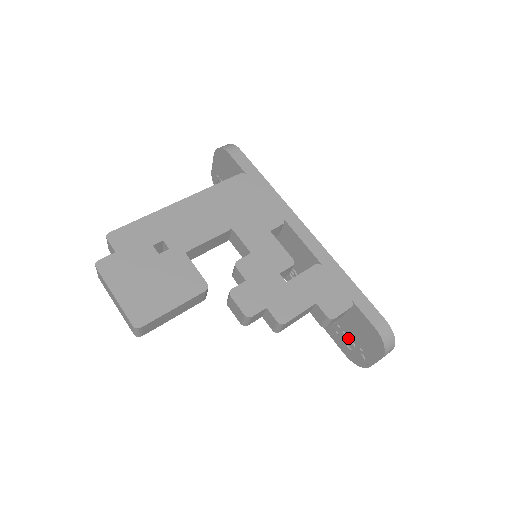
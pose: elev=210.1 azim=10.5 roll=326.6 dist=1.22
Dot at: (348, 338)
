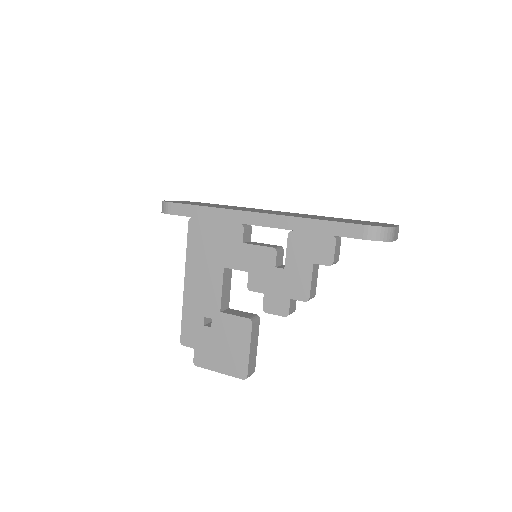
Dot at: occluded
